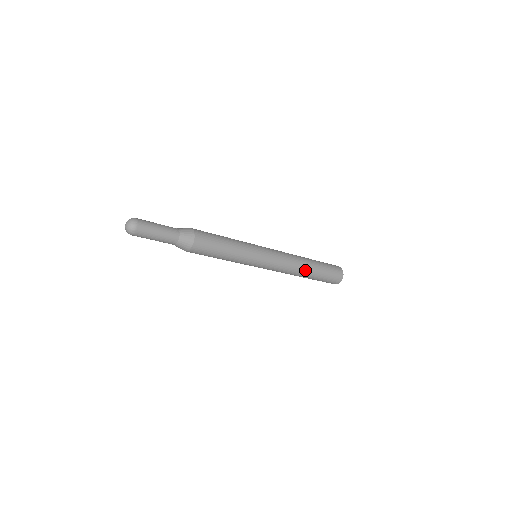
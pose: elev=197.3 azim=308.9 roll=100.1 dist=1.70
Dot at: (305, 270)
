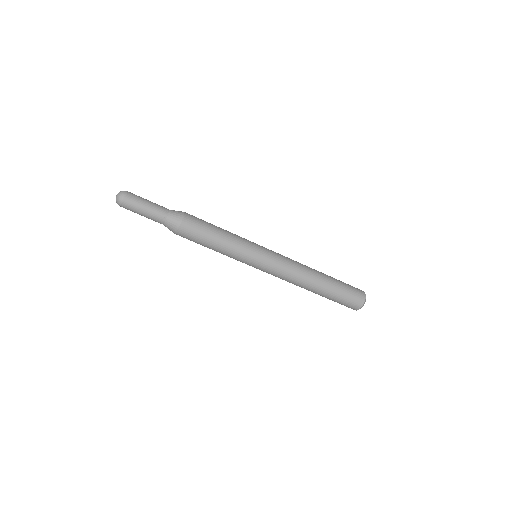
Dot at: (315, 273)
